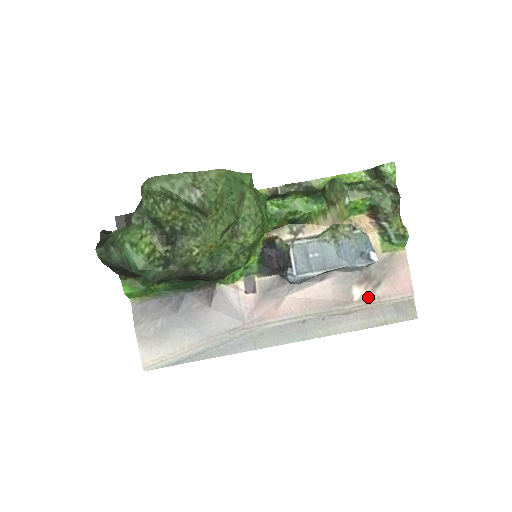
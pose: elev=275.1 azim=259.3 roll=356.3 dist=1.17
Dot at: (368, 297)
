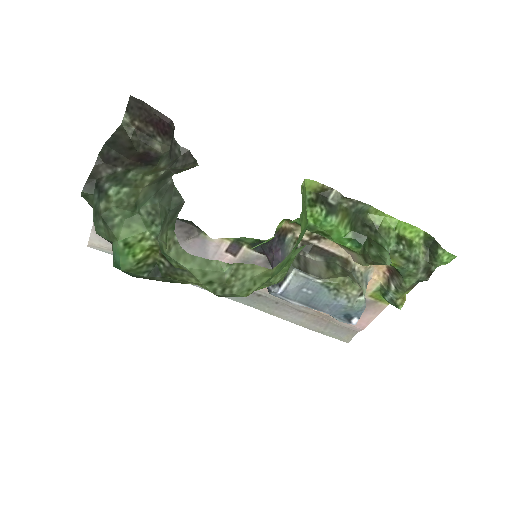
Dot at: (326, 314)
